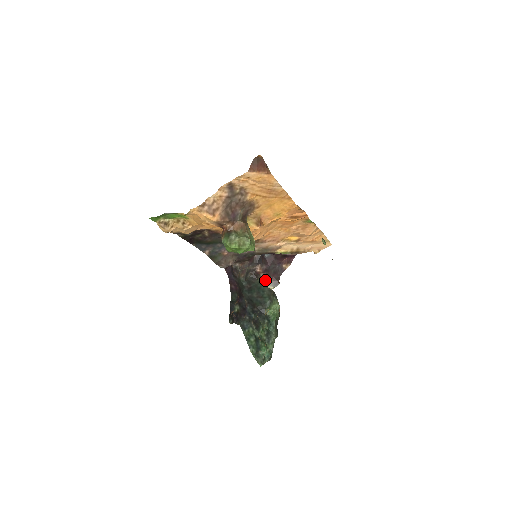
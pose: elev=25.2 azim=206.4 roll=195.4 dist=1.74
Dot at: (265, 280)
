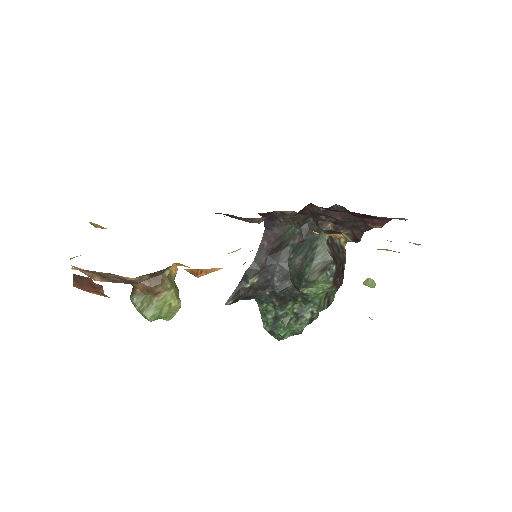
Dot at: (336, 231)
